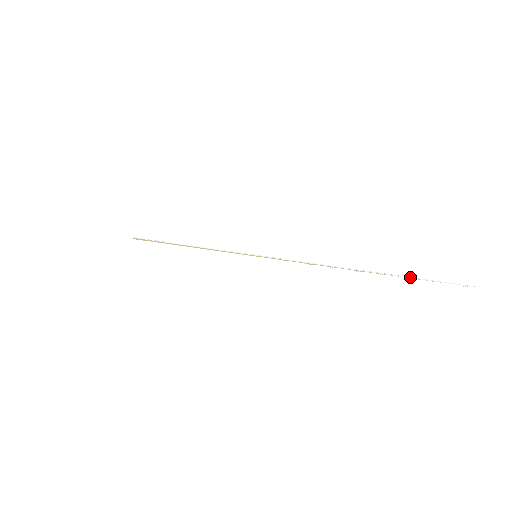
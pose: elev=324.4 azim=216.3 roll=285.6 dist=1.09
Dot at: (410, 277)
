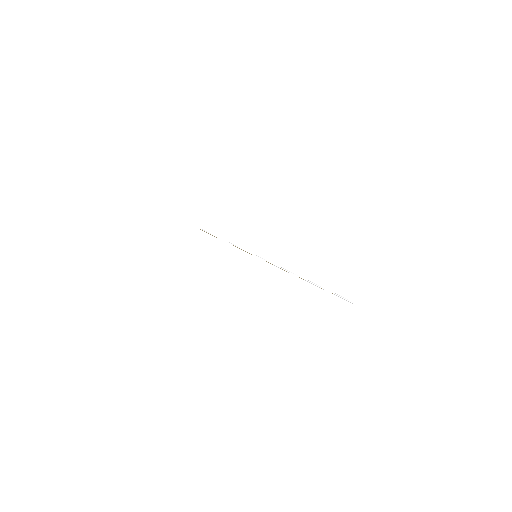
Dot at: (325, 289)
